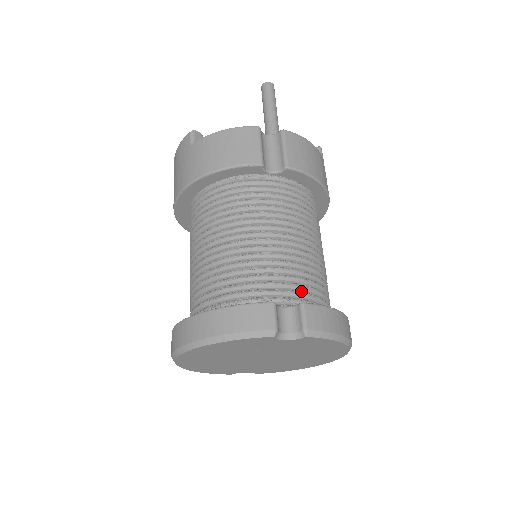
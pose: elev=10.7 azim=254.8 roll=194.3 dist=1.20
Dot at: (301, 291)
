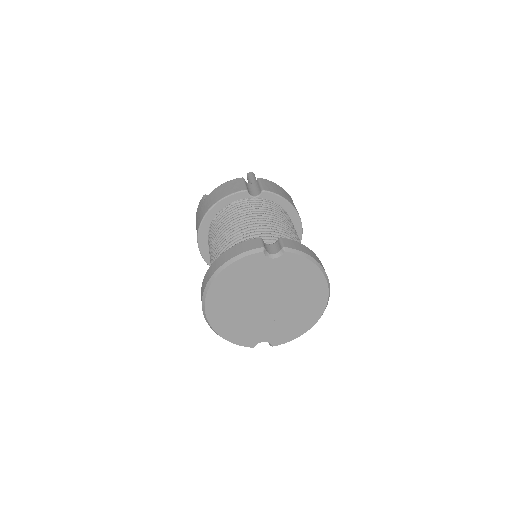
Dot at: occluded
